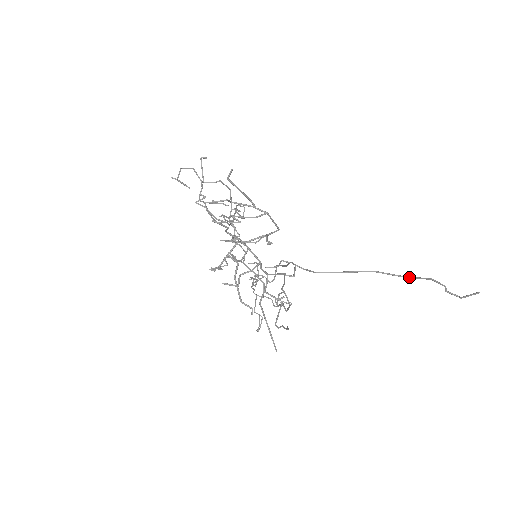
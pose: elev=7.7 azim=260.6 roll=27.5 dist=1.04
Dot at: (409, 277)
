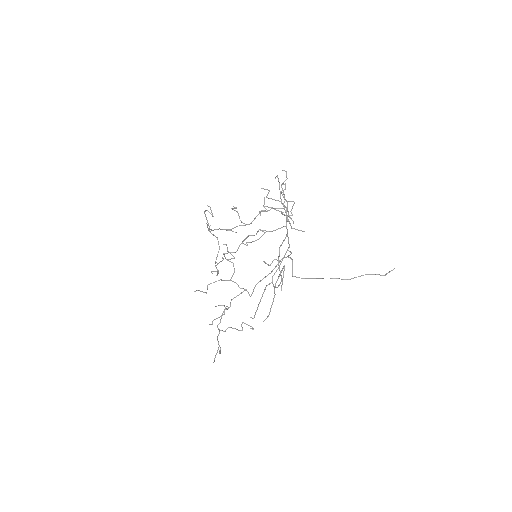
Dot at: (352, 278)
